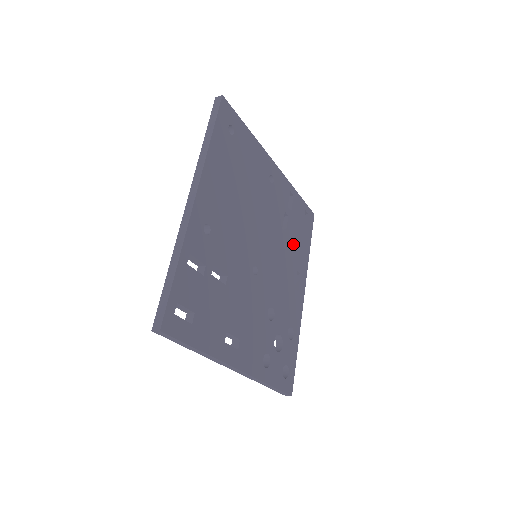
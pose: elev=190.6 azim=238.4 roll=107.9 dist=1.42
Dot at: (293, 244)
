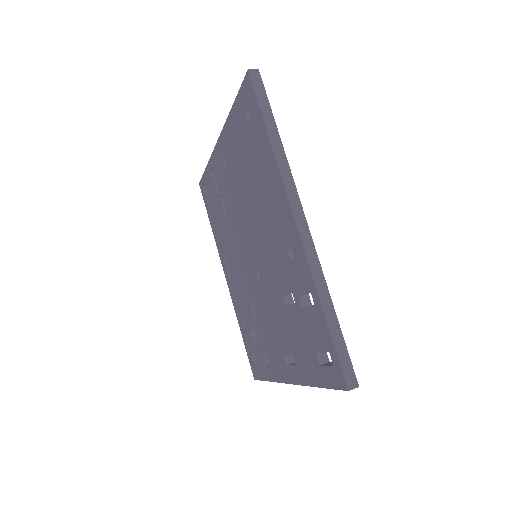
Dot at: occluded
